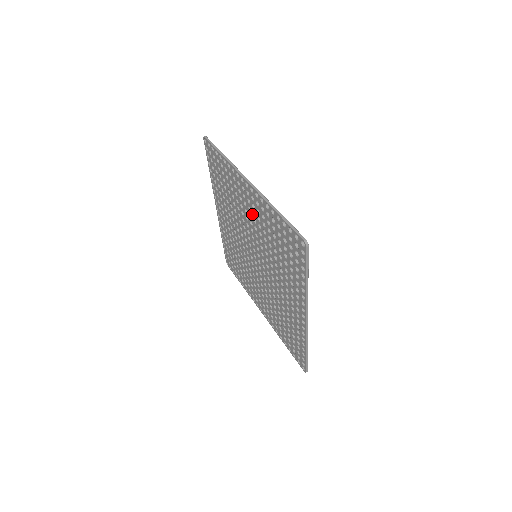
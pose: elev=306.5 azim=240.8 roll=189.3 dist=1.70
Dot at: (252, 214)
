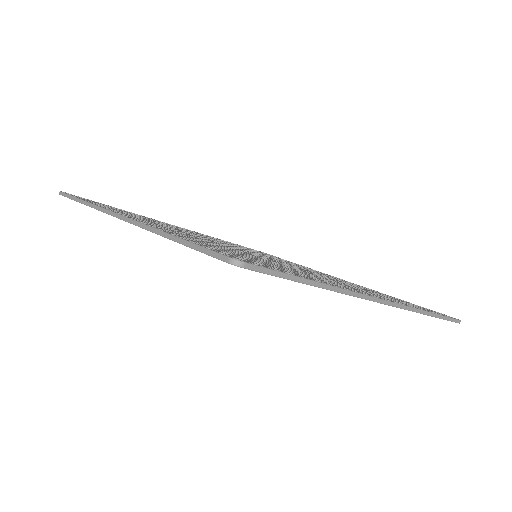
Dot at: occluded
